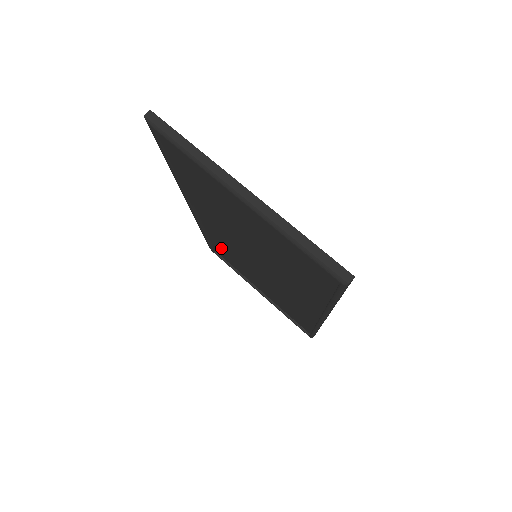
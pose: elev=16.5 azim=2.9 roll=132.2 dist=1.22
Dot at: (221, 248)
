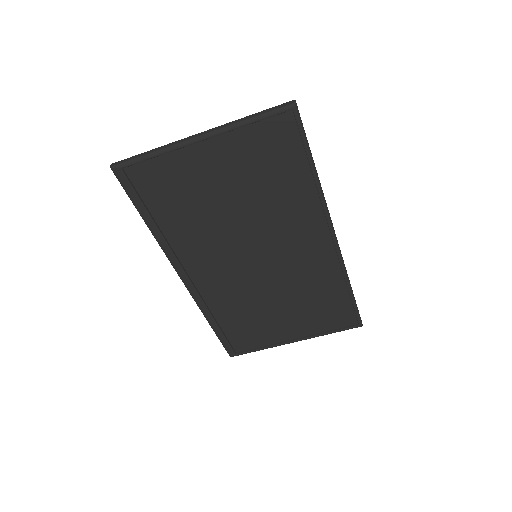
Dot at: (235, 324)
